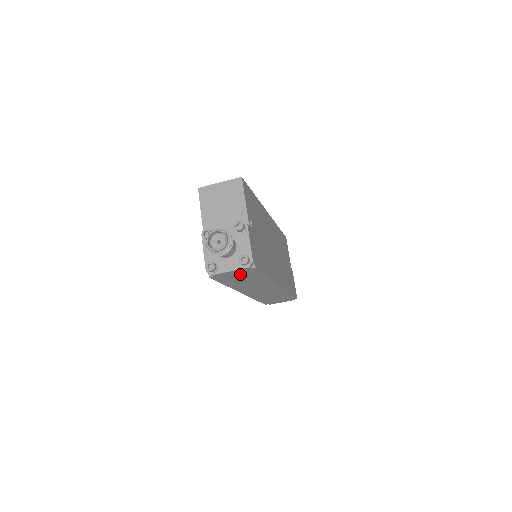
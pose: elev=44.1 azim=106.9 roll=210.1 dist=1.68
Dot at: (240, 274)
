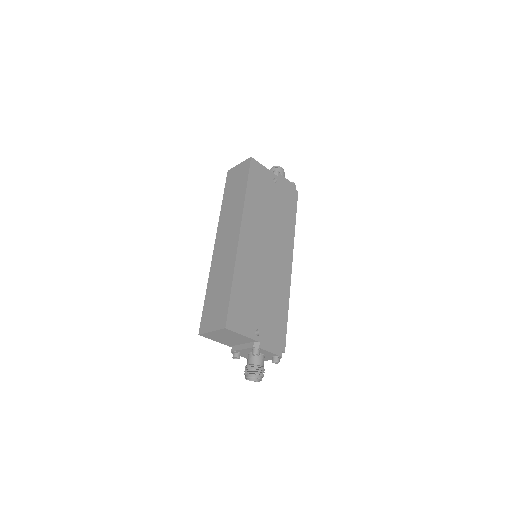
Dot at: occluded
